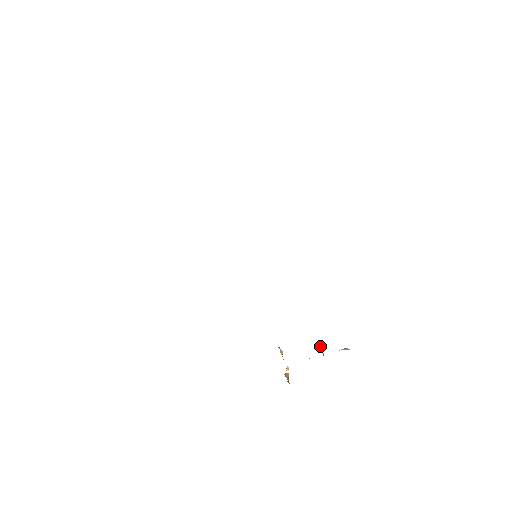
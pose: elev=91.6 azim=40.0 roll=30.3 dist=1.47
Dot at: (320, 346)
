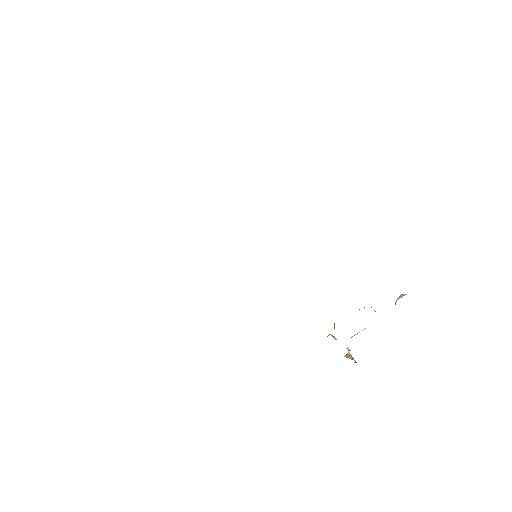
Dot at: occluded
